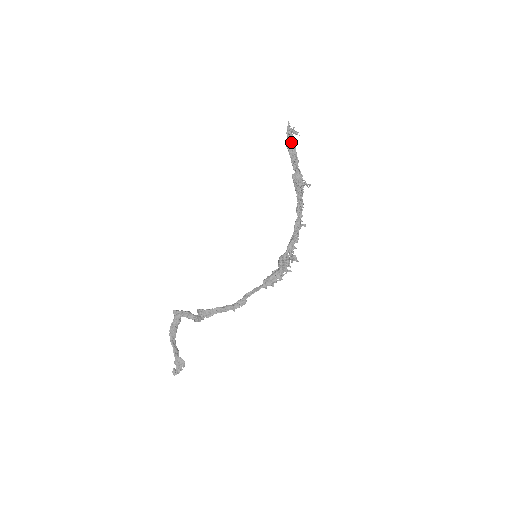
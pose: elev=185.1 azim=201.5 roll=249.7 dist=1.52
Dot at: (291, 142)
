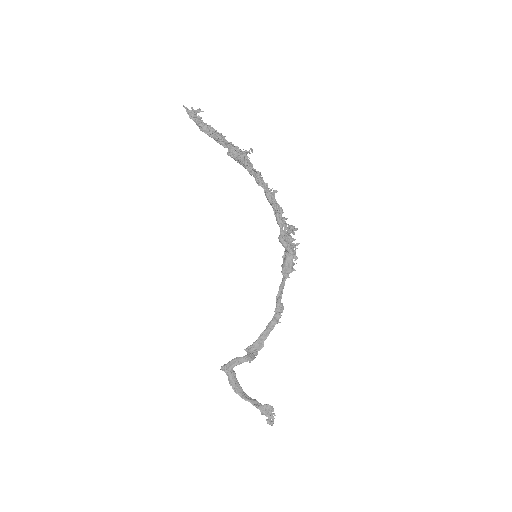
Dot at: (202, 123)
